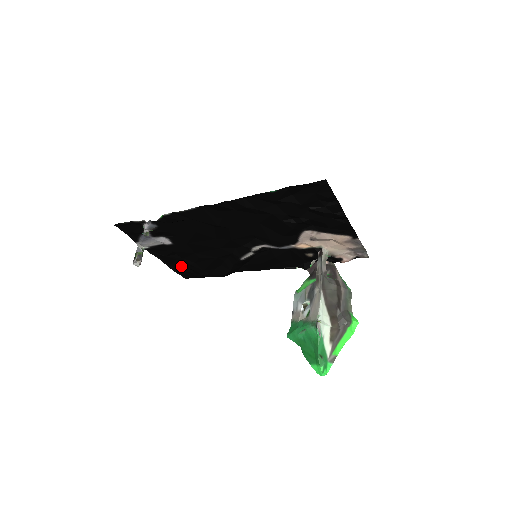
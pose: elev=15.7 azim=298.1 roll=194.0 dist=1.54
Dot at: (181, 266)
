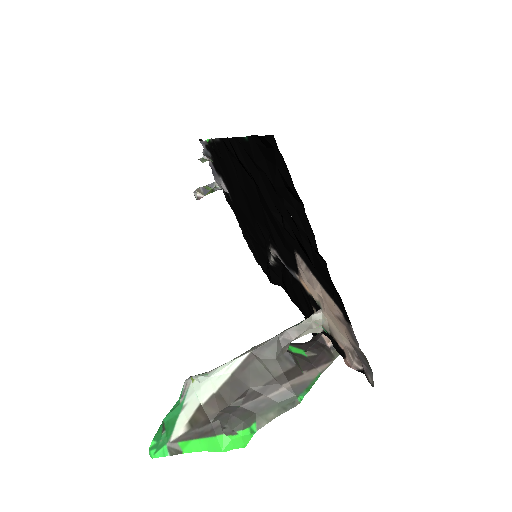
Dot at: occluded
